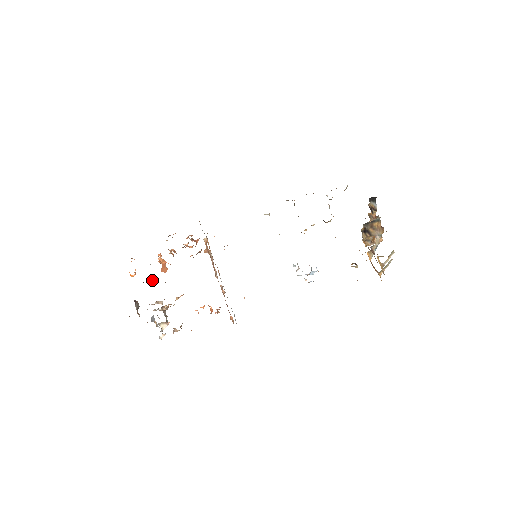
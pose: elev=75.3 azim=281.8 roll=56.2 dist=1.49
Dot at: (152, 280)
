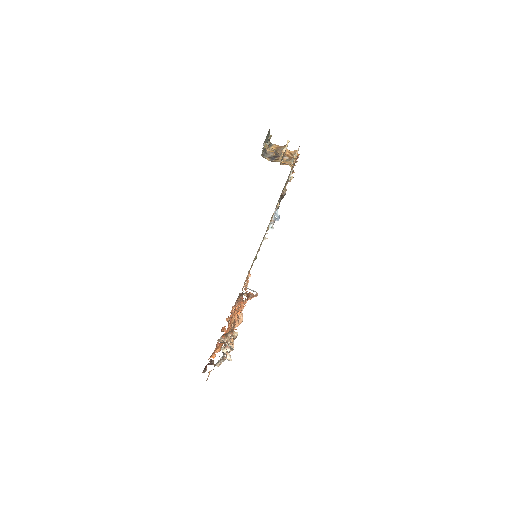
Dot at: occluded
